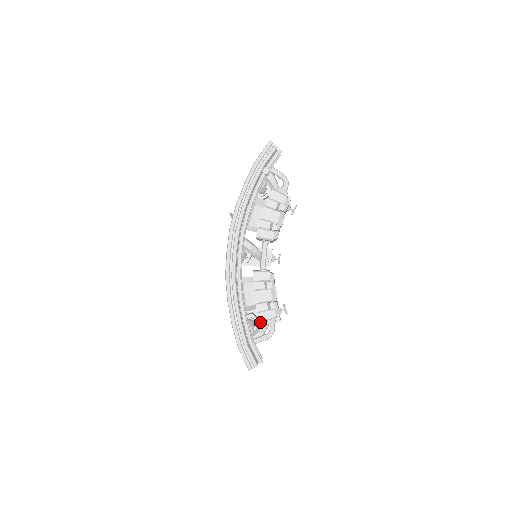
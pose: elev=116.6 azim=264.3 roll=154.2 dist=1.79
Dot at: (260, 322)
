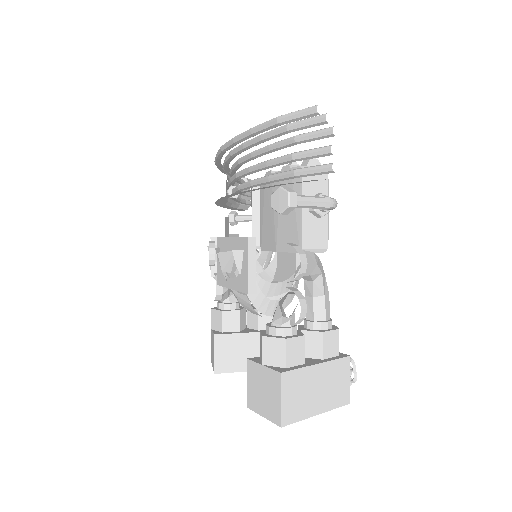
Dot at: occluded
